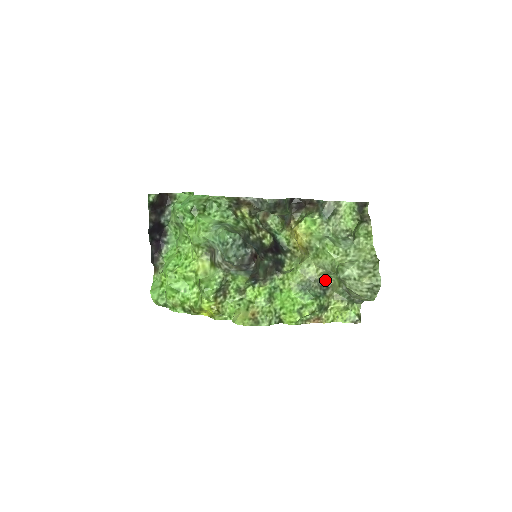
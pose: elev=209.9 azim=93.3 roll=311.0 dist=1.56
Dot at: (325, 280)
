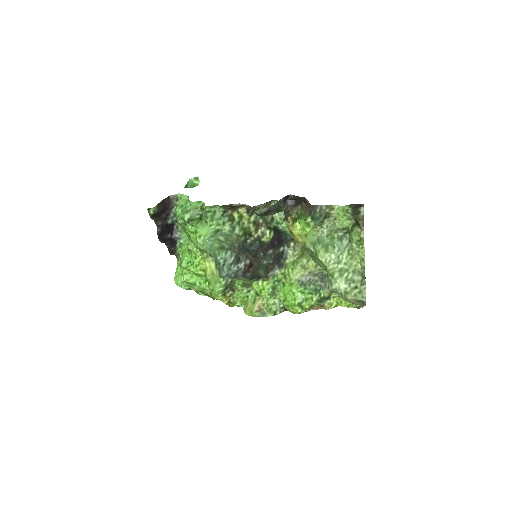
Dot at: (326, 272)
